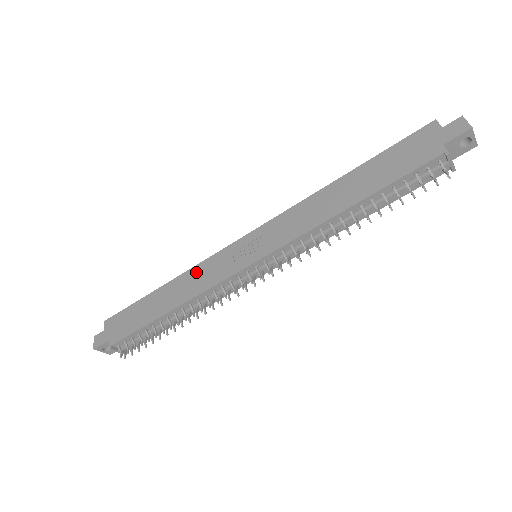
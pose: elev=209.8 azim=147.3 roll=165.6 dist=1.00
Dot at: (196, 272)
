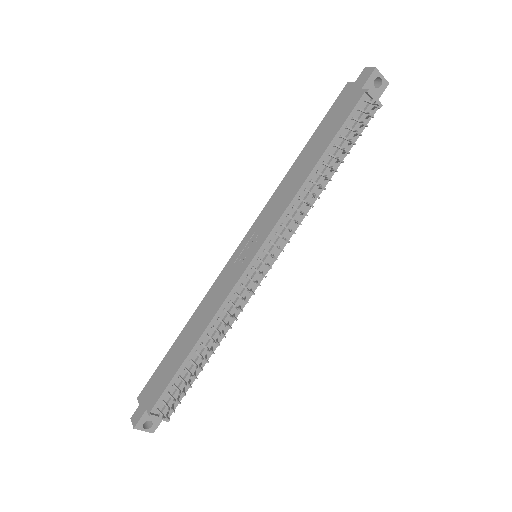
Dot at: (208, 298)
